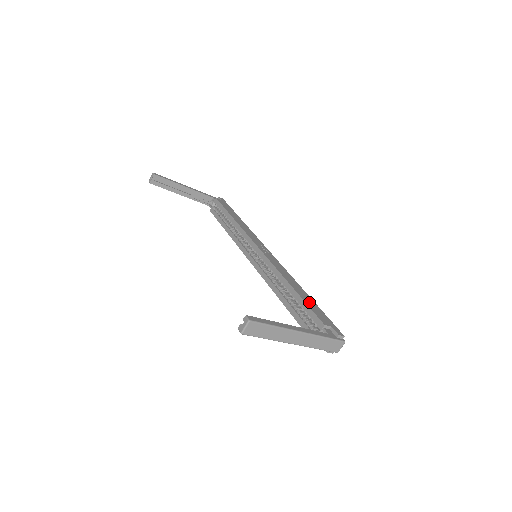
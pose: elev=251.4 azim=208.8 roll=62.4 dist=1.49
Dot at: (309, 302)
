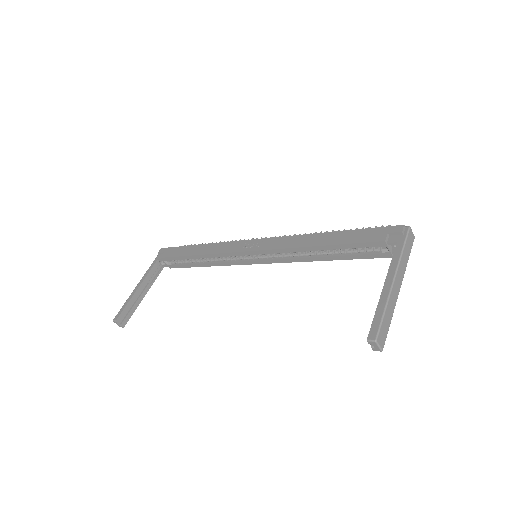
Dot at: (345, 238)
